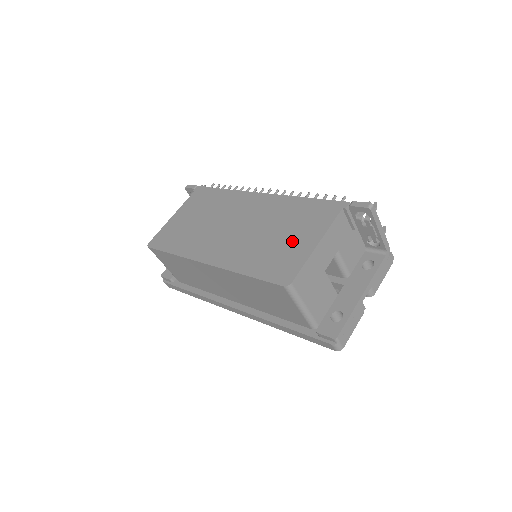
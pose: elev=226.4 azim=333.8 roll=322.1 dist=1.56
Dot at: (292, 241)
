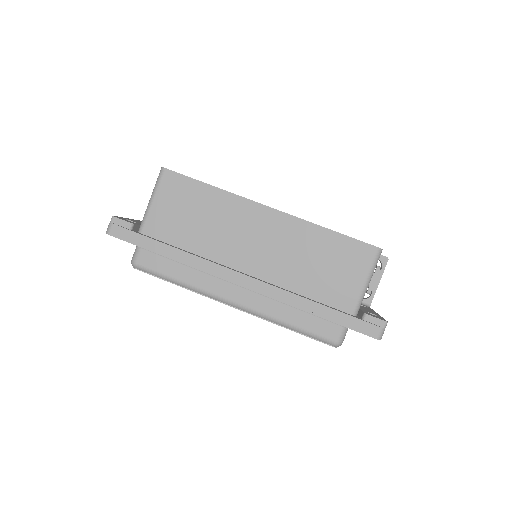
Dot at: occluded
